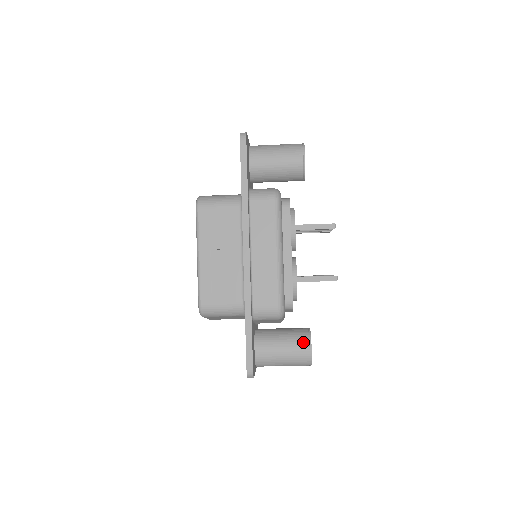
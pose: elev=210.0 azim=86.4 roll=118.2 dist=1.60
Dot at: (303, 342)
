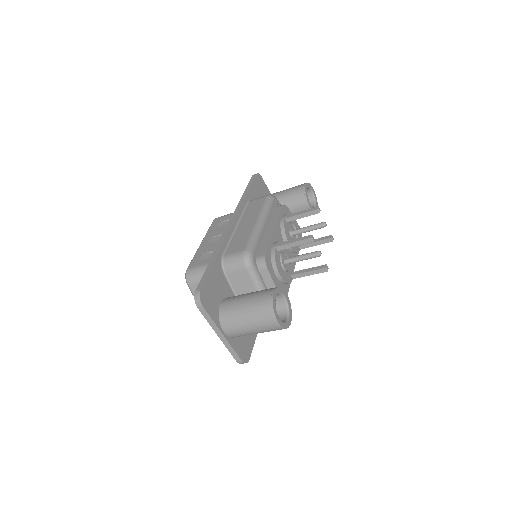
Dot at: (268, 289)
